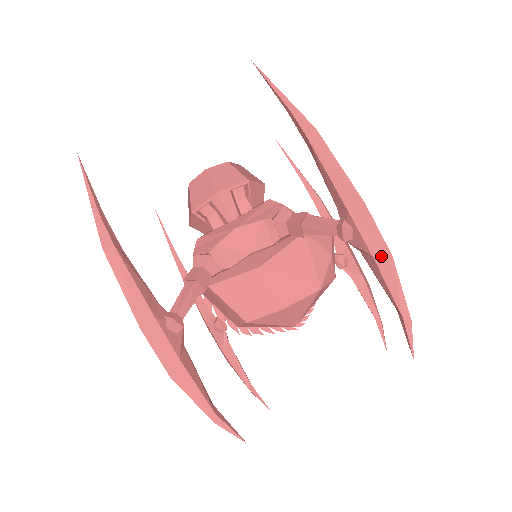
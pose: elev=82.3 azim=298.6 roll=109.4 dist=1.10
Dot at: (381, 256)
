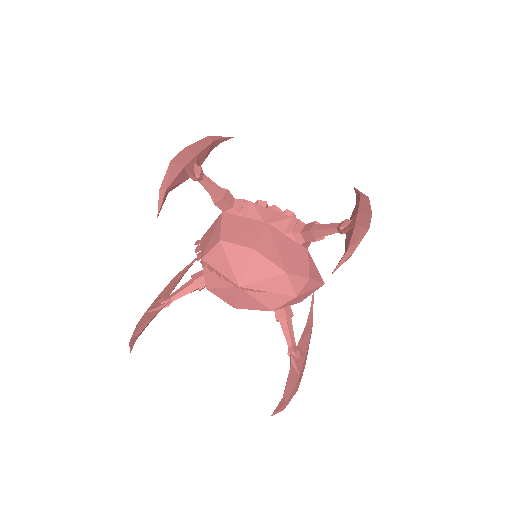
Dot at: (361, 227)
